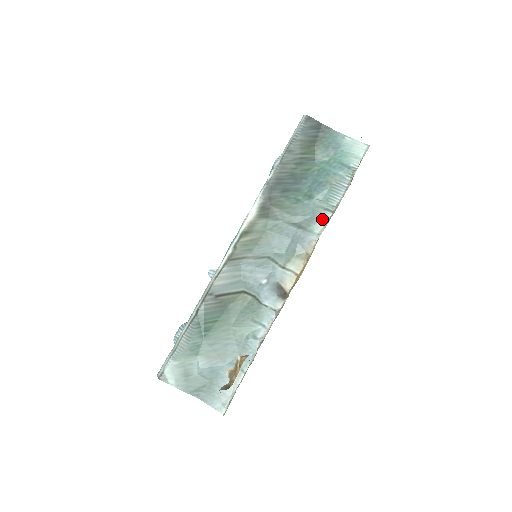
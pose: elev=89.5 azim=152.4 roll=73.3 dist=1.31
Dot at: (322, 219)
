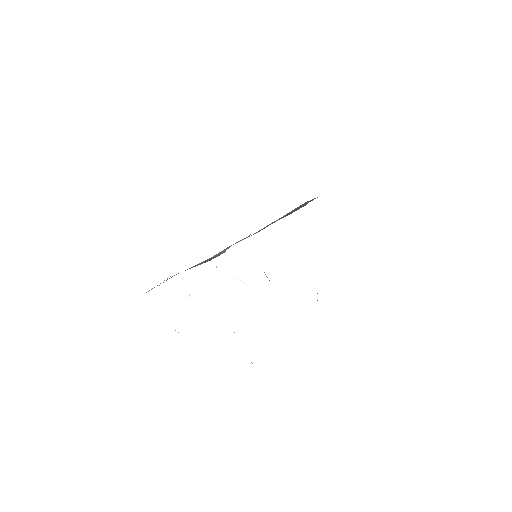
Dot at: occluded
